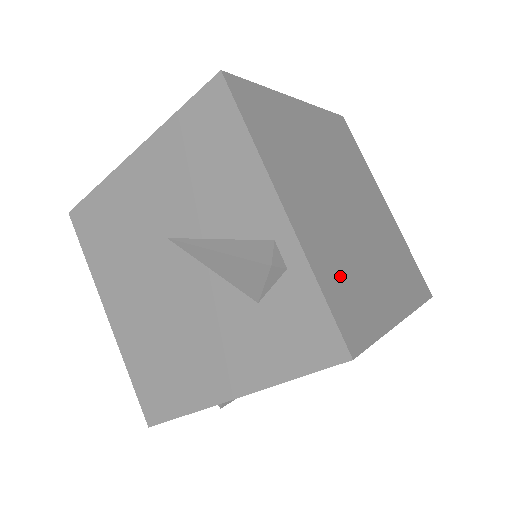
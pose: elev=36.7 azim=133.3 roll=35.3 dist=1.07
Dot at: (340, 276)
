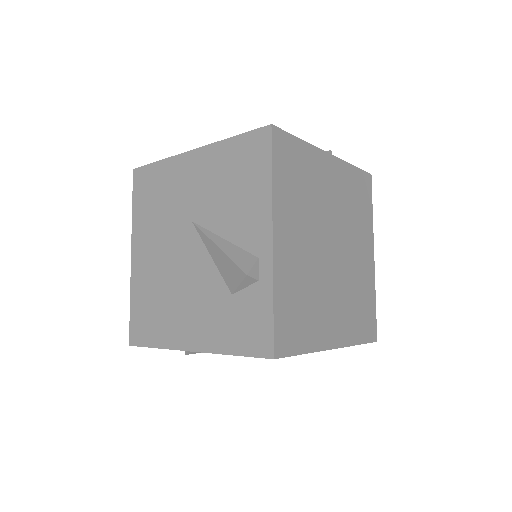
Dot at: (295, 300)
